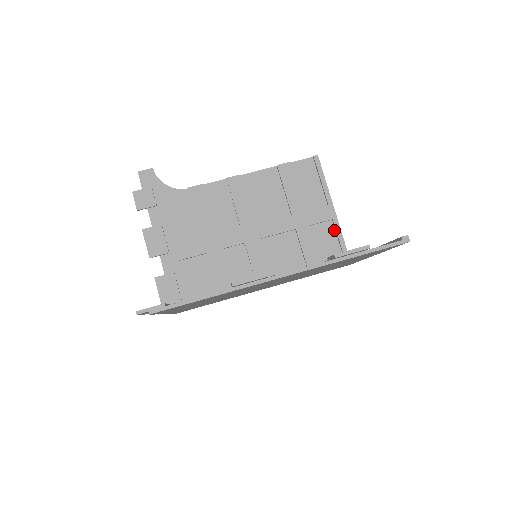
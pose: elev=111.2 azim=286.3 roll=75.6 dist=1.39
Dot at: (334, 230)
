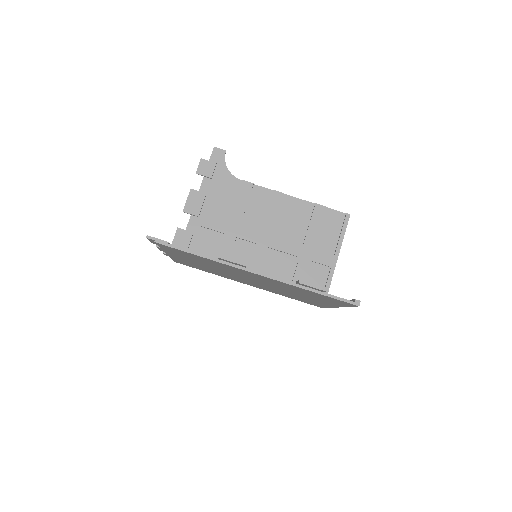
Dot at: (327, 276)
